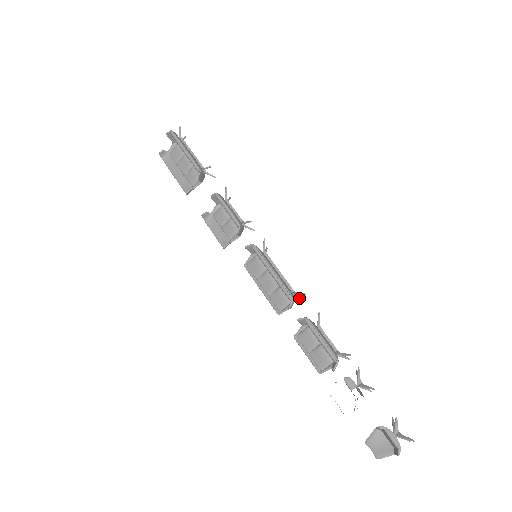
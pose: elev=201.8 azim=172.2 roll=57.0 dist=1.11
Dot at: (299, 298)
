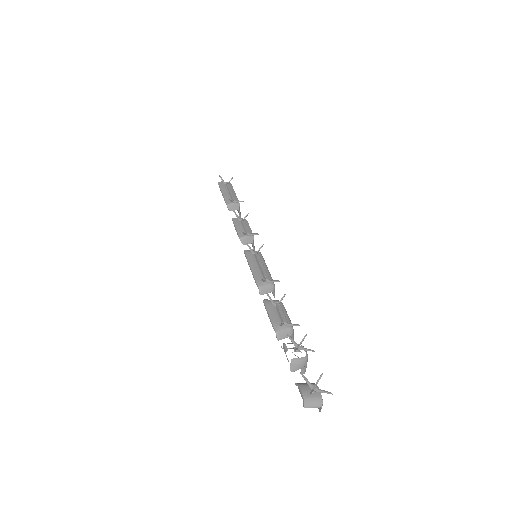
Dot at: (273, 282)
